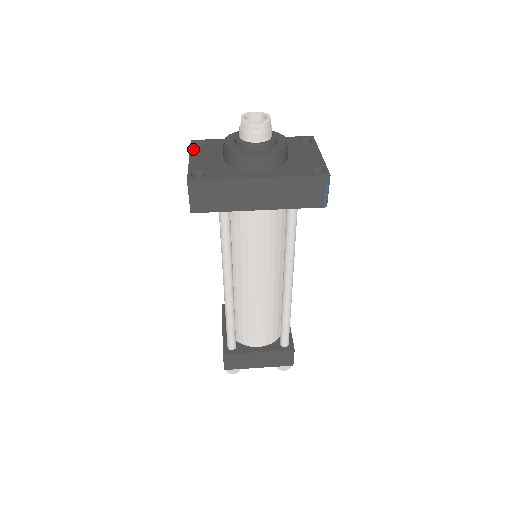
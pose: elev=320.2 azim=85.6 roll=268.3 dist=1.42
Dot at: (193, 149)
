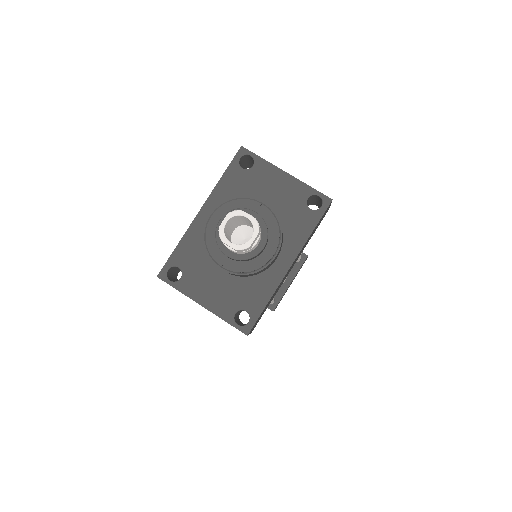
Dot at: (182, 289)
